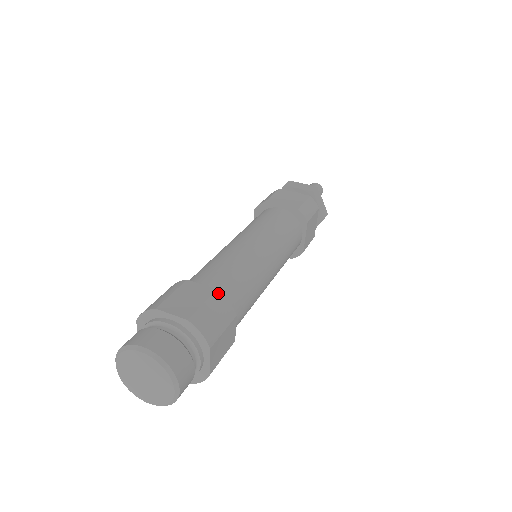
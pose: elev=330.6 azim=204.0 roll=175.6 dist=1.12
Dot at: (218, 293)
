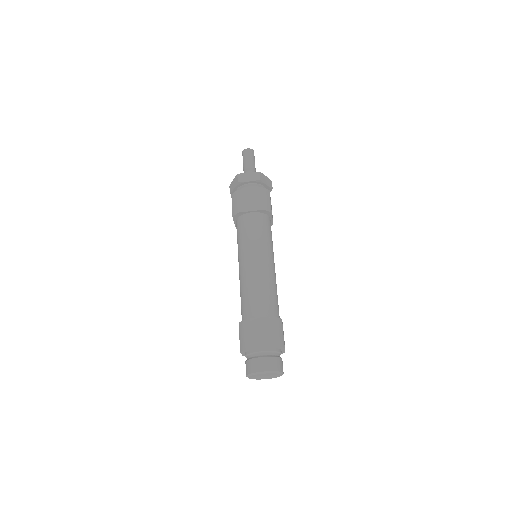
Dot at: (270, 318)
